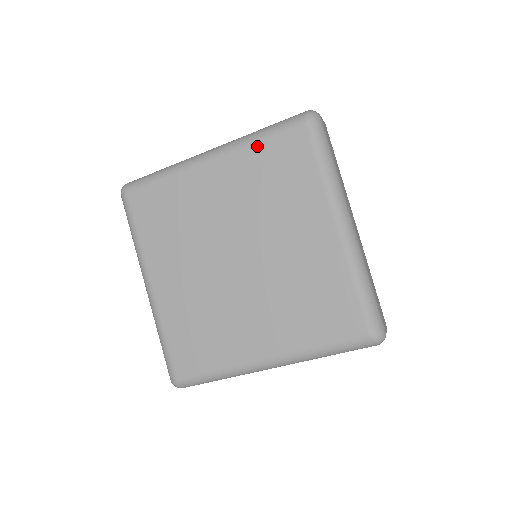
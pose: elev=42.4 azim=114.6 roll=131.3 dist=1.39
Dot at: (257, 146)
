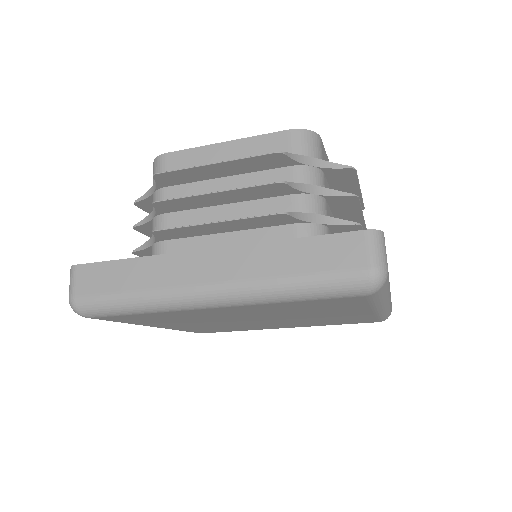
Dot at: (290, 303)
